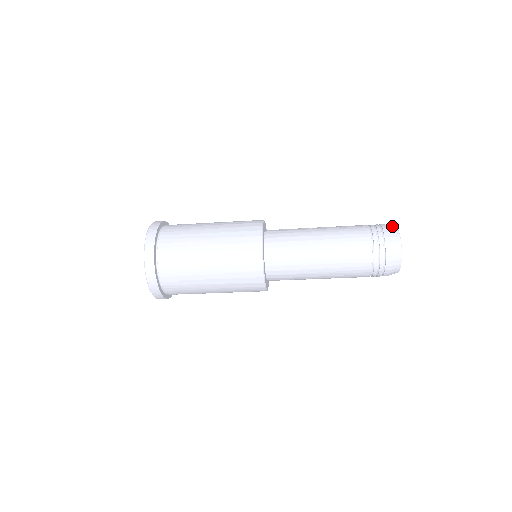
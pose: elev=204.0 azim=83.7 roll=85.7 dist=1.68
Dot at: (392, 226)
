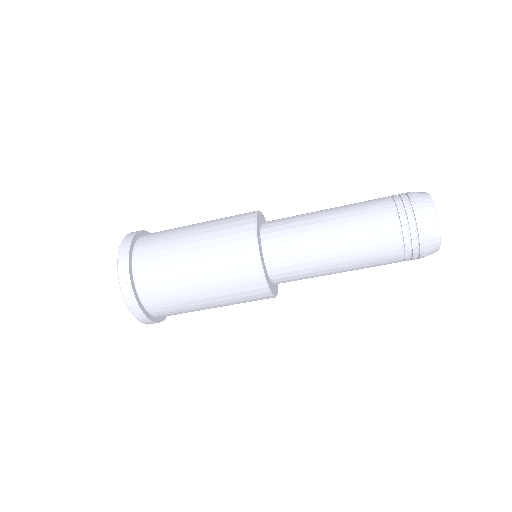
Dot at: occluded
